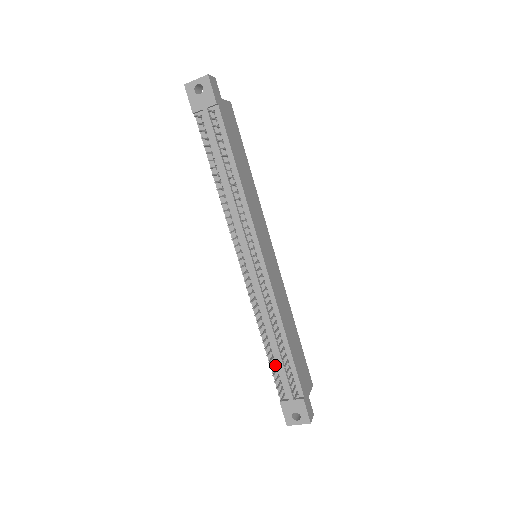
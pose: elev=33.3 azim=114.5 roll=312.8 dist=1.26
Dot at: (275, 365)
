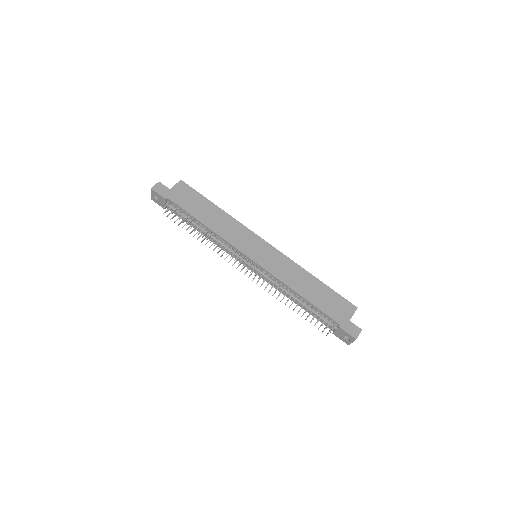
Dot at: occluded
